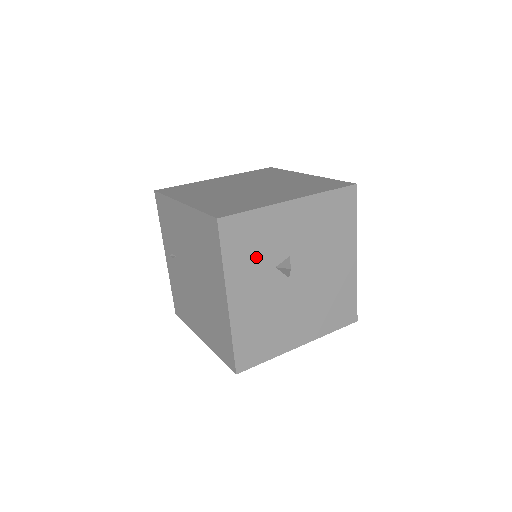
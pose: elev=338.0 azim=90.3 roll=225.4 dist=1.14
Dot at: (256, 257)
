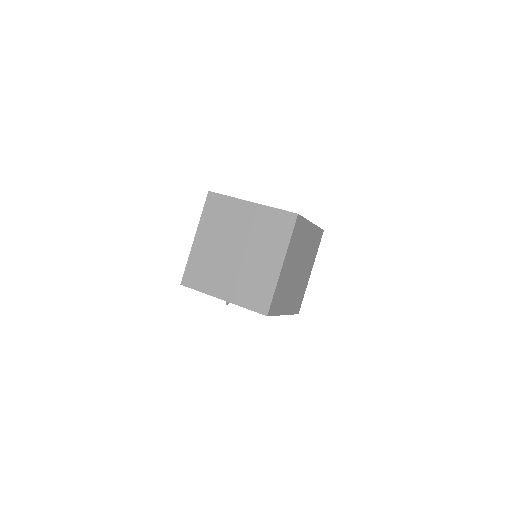
Dot at: occluded
